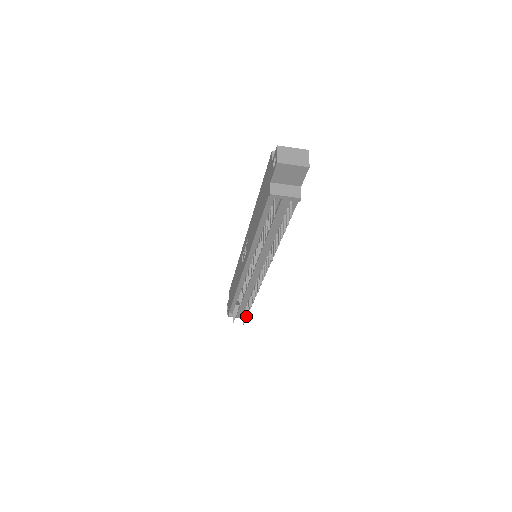
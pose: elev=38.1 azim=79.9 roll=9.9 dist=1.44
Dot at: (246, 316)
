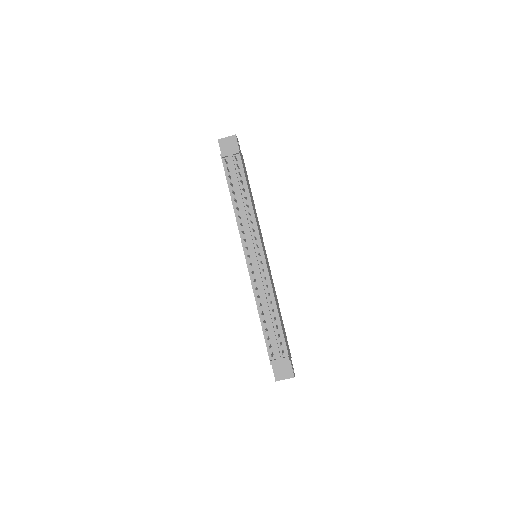
Dot at: (278, 336)
